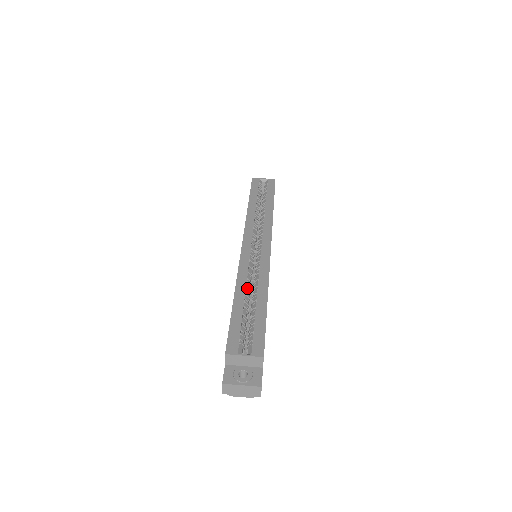
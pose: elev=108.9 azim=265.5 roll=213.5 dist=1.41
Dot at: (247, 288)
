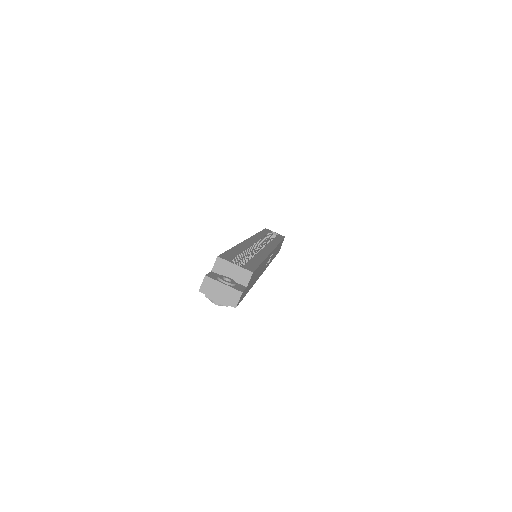
Dot at: (247, 251)
